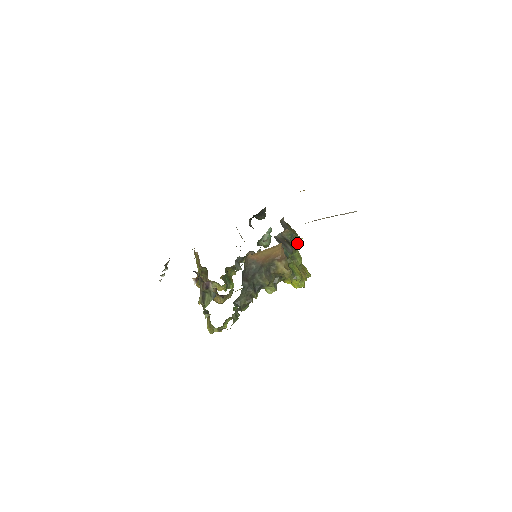
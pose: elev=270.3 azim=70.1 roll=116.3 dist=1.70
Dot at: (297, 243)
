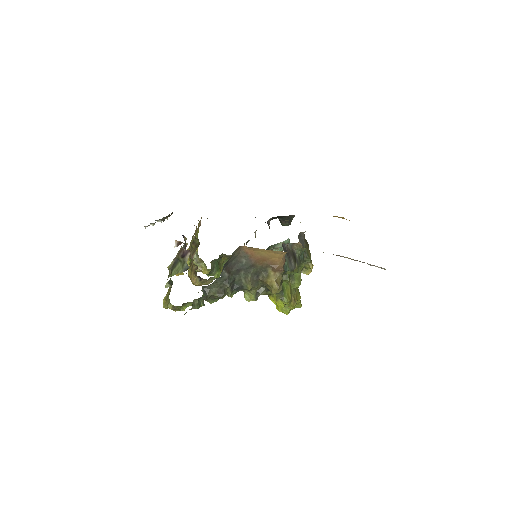
Dot at: (306, 266)
